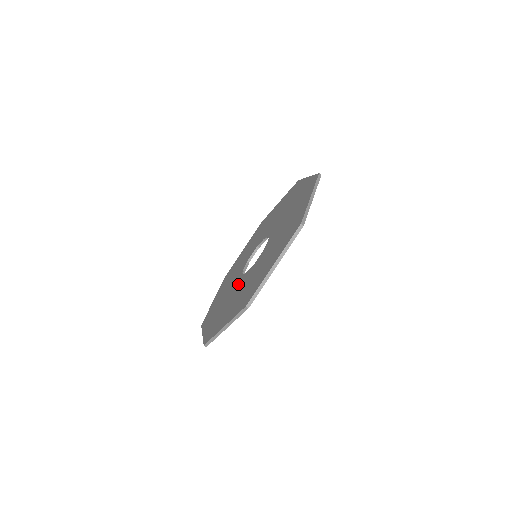
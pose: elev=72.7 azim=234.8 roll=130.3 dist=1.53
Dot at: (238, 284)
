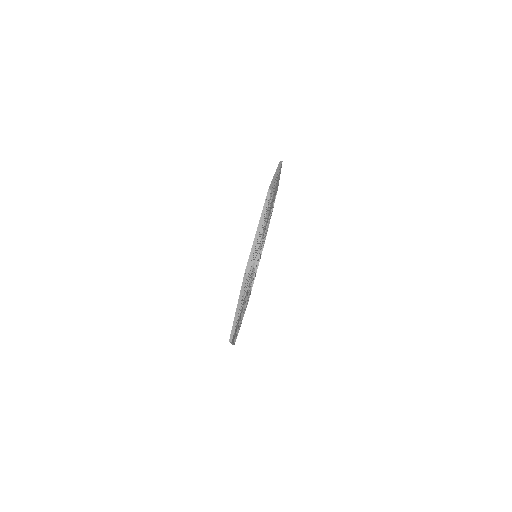
Dot at: occluded
